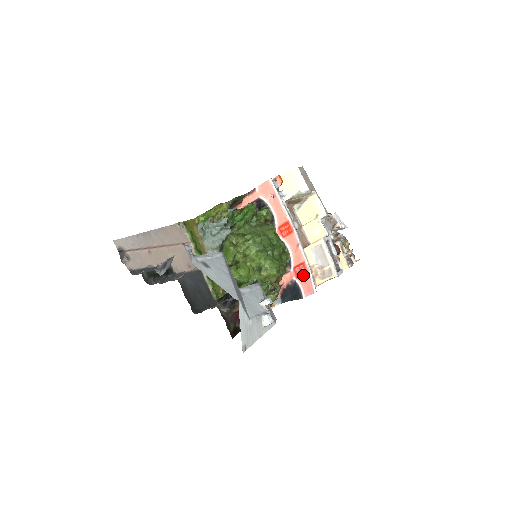
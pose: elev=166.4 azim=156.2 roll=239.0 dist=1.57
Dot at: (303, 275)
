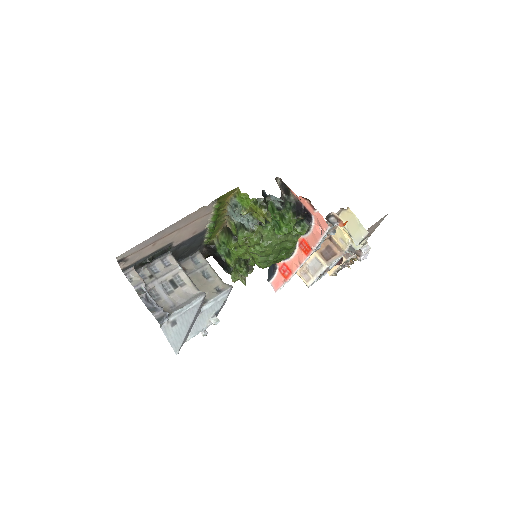
Dot at: (283, 276)
